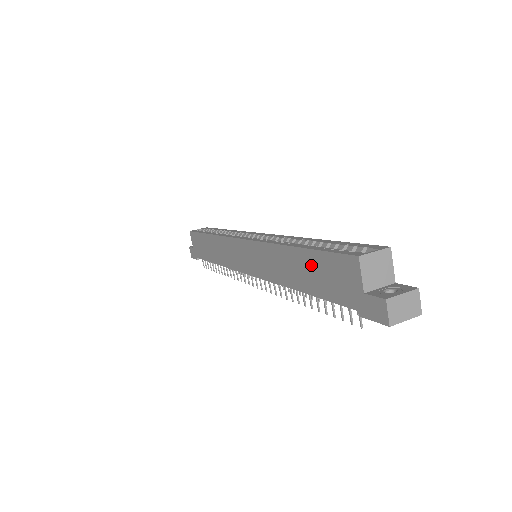
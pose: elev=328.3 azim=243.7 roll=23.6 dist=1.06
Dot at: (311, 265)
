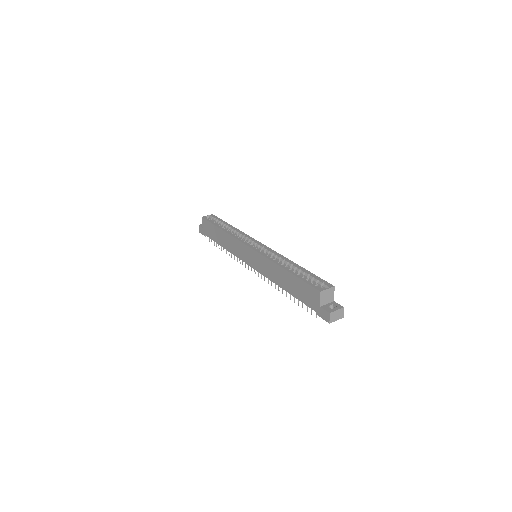
Dot at: (295, 283)
